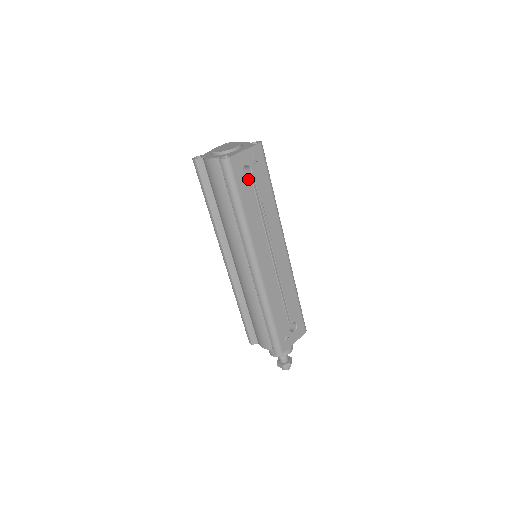
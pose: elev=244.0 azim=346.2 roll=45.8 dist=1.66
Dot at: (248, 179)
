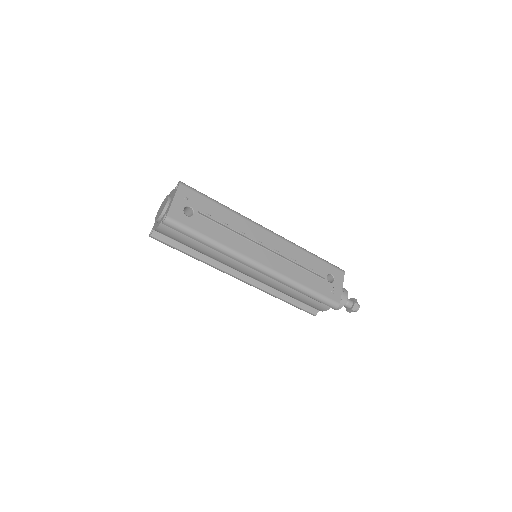
Dot at: (195, 216)
